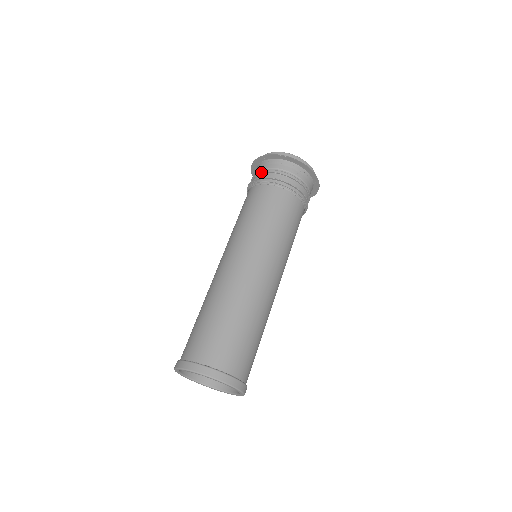
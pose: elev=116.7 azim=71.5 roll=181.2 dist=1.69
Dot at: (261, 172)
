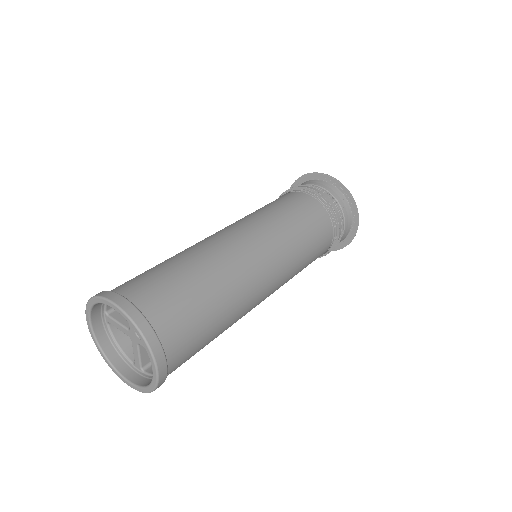
Dot at: occluded
